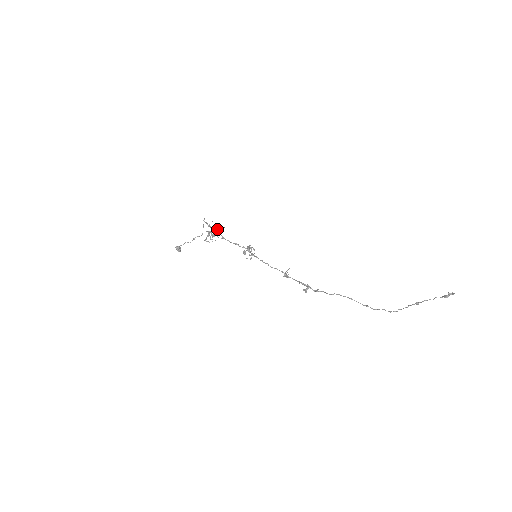
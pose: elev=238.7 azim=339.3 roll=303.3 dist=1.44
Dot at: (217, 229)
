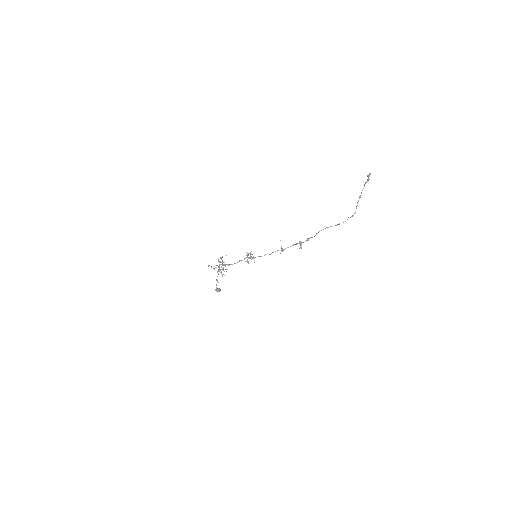
Dot at: occluded
